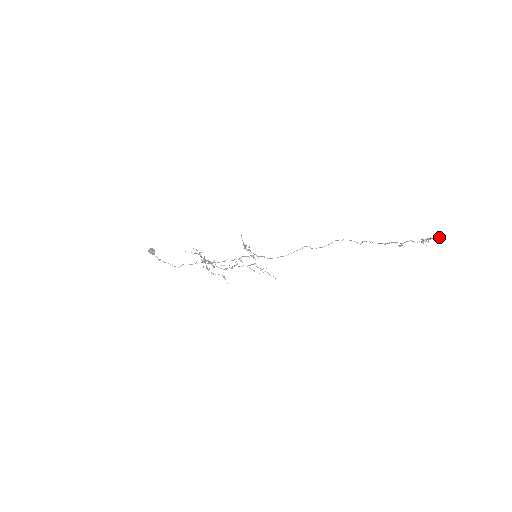
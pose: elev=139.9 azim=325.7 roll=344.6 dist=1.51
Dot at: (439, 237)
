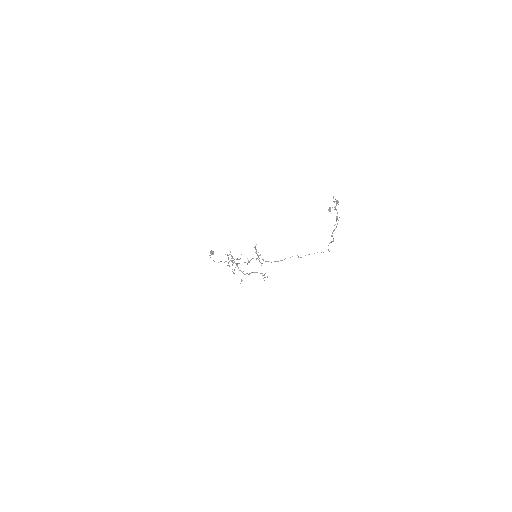
Dot at: (335, 201)
